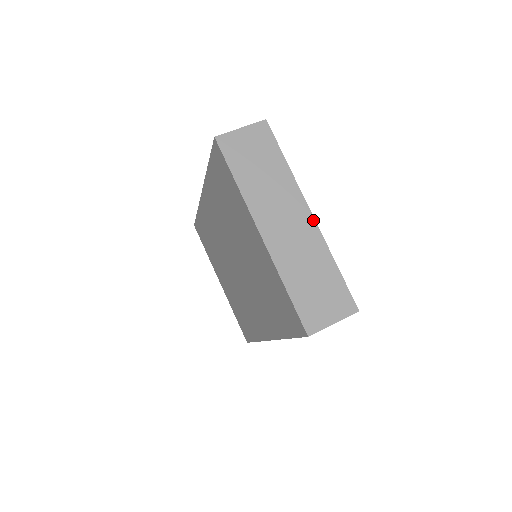
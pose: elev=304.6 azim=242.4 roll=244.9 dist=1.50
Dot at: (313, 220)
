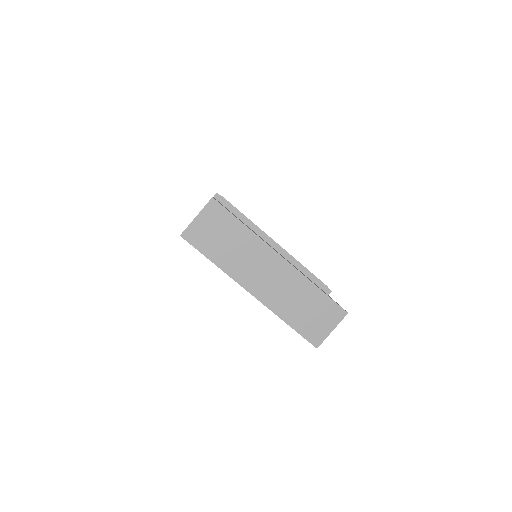
Dot at: (286, 262)
